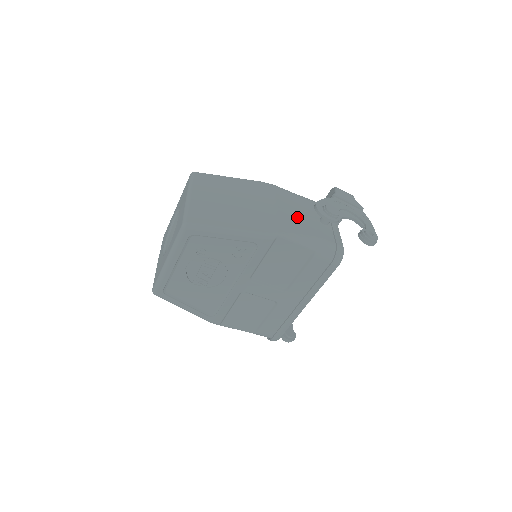
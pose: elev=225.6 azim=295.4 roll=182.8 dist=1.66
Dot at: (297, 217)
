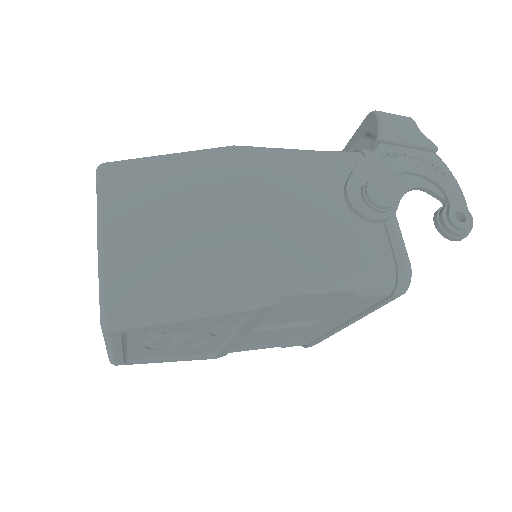
Dot at: (314, 224)
